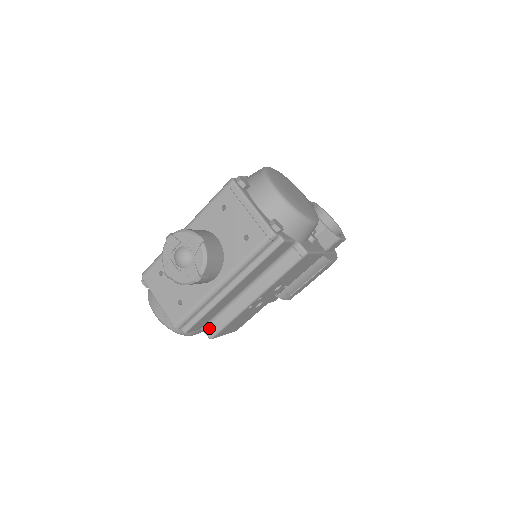
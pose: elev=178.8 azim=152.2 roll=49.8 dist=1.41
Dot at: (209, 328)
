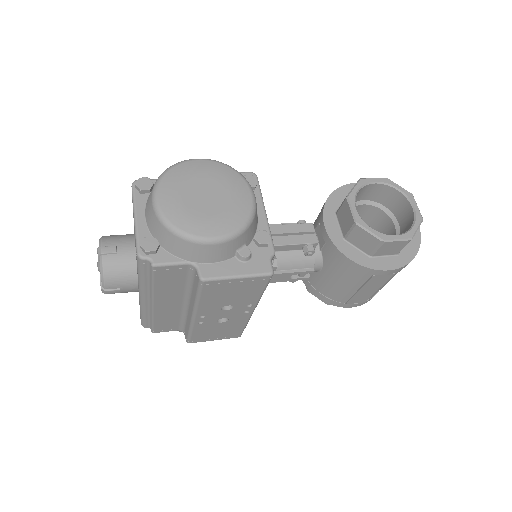
Dot at: (184, 332)
